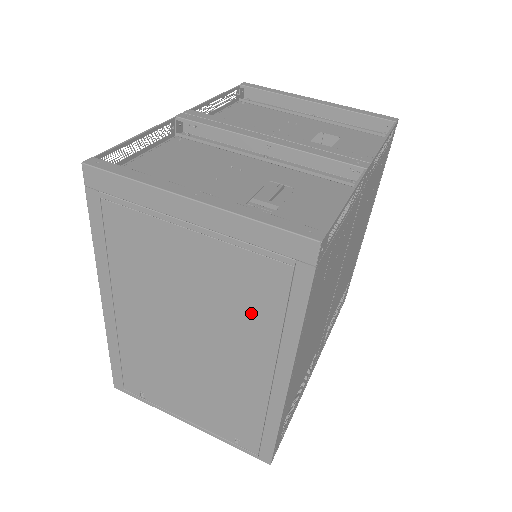
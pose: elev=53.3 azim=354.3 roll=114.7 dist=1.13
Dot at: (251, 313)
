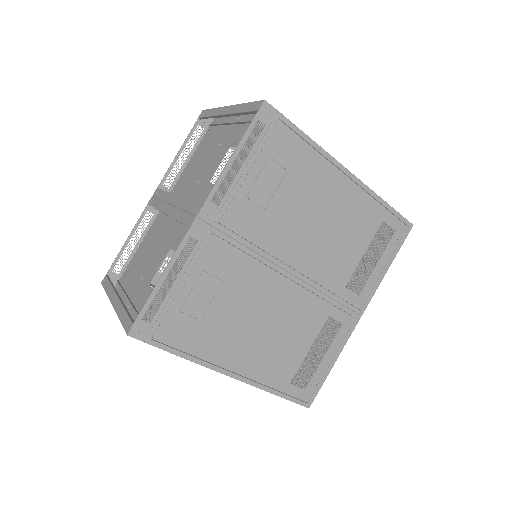
Dot at: occluded
